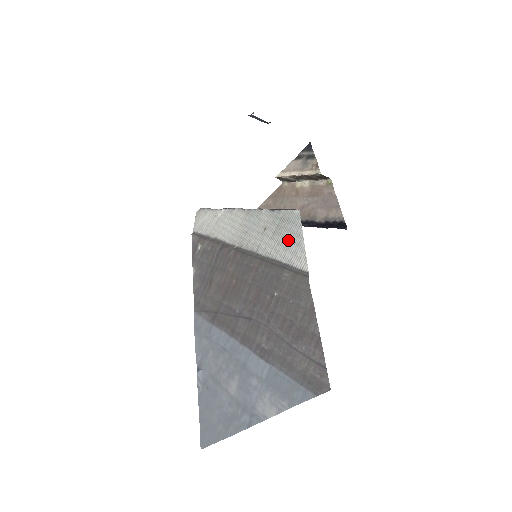
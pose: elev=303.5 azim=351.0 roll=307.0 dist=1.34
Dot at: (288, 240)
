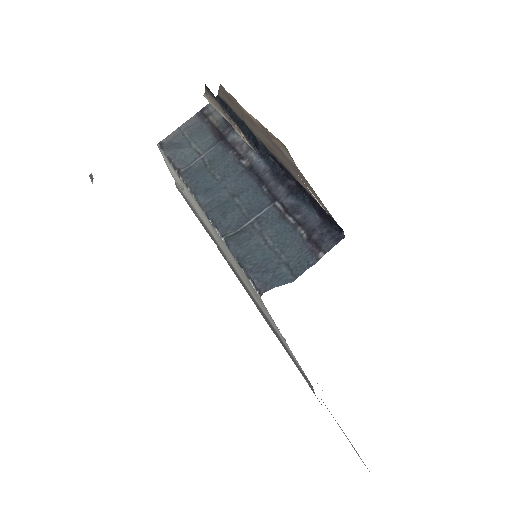
Dot at: (272, 323)
